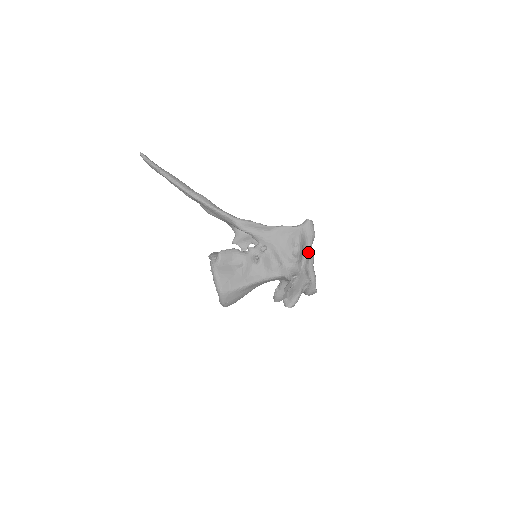
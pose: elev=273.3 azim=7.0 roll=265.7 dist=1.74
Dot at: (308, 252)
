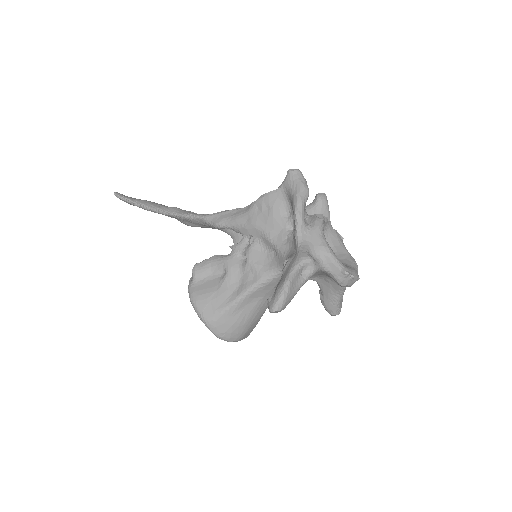
Dot at: (299, 216)
